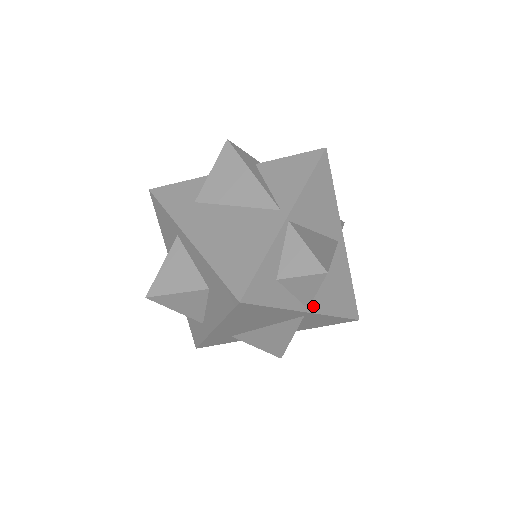
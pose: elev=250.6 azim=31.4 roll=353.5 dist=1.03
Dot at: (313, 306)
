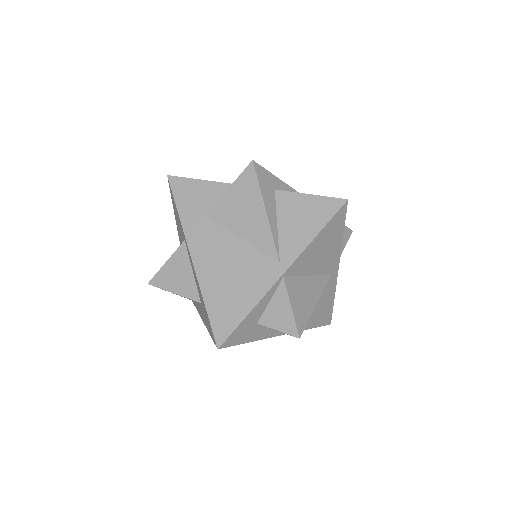
Dot at: occluded
